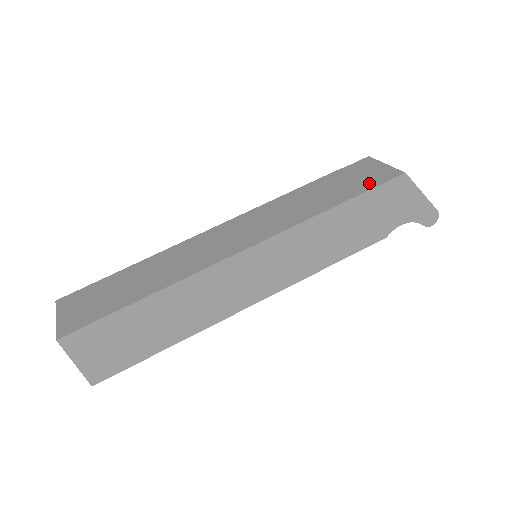
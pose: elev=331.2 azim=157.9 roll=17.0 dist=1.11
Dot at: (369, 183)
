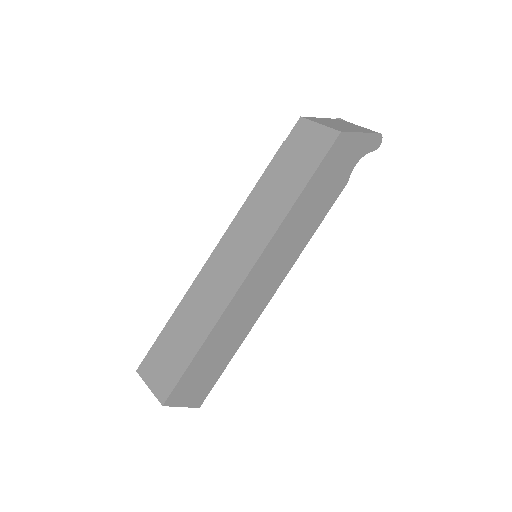
Dot at: (315, 156)
